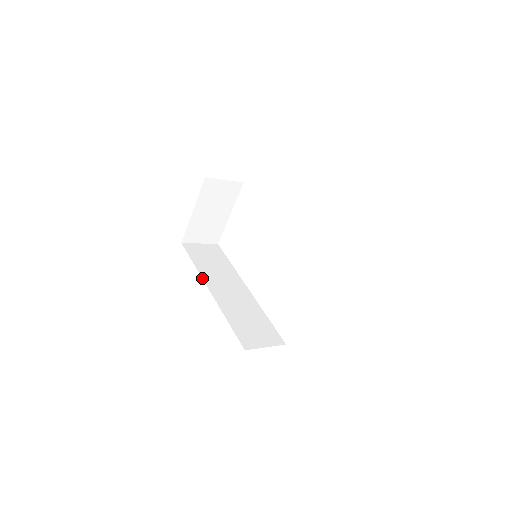
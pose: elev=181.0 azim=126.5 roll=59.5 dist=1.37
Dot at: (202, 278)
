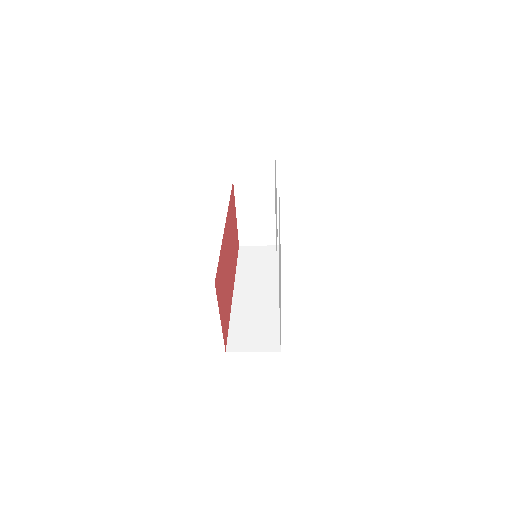
Dot at: (235, 279)
